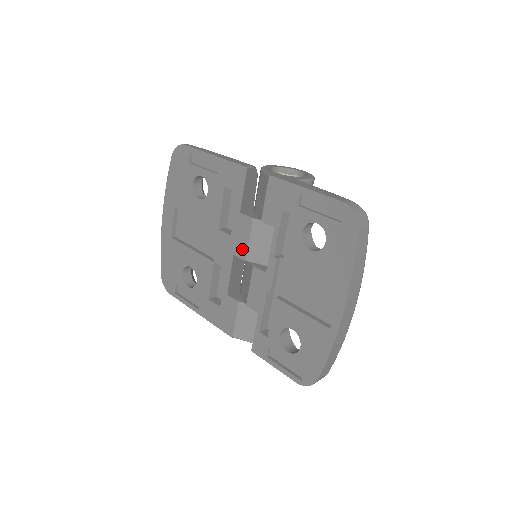
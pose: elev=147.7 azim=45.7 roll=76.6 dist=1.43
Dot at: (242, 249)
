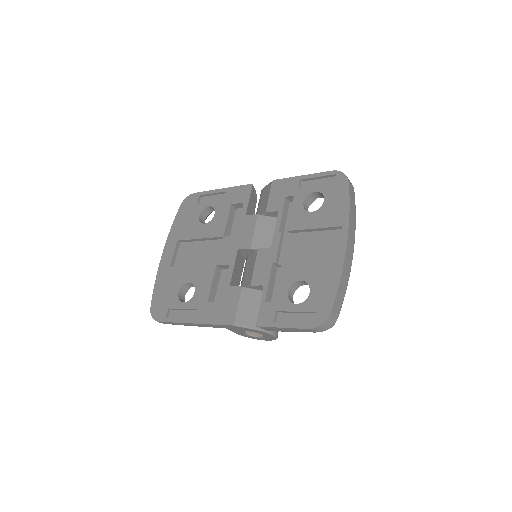
Dot at: (247, 241)
